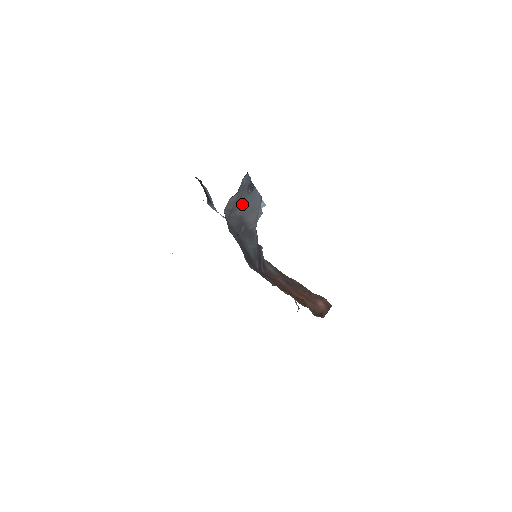
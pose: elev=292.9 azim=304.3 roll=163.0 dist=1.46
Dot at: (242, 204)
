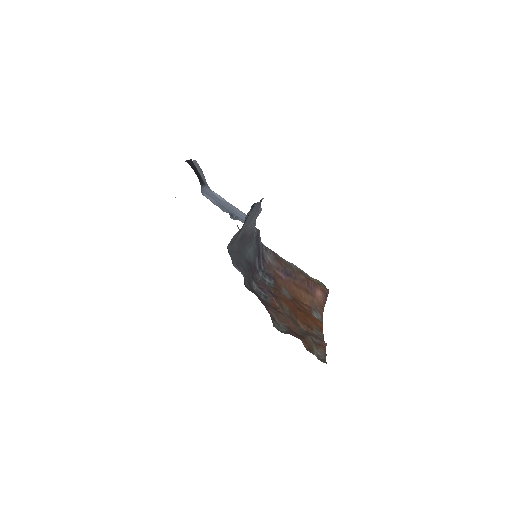
Dot at: (244, 225)
